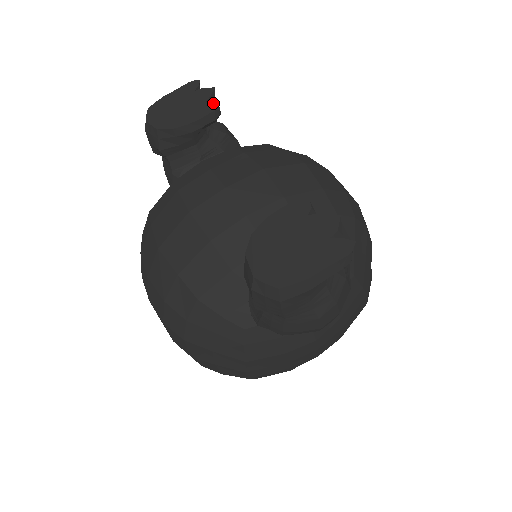
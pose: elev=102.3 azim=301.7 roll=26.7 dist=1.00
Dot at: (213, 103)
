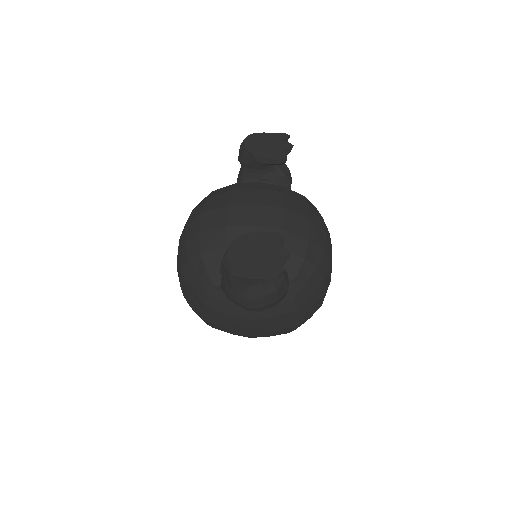
Dot at: (285, 154)
